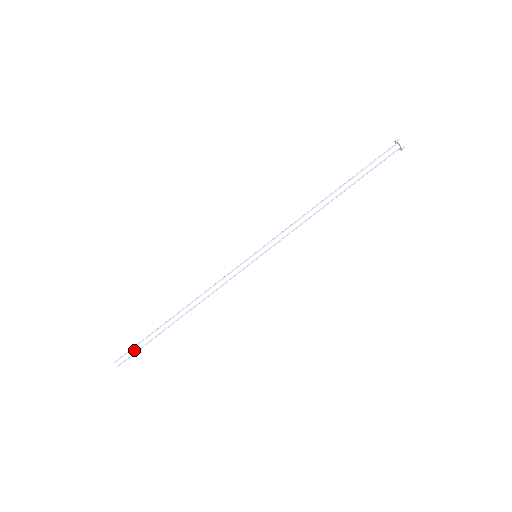
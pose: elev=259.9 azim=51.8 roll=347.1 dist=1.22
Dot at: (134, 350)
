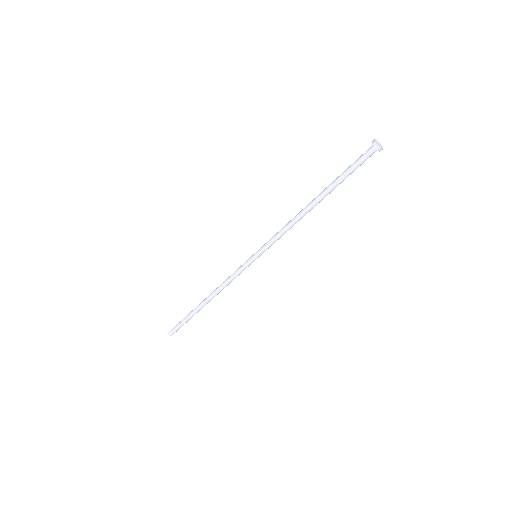
Dot at: occluded
